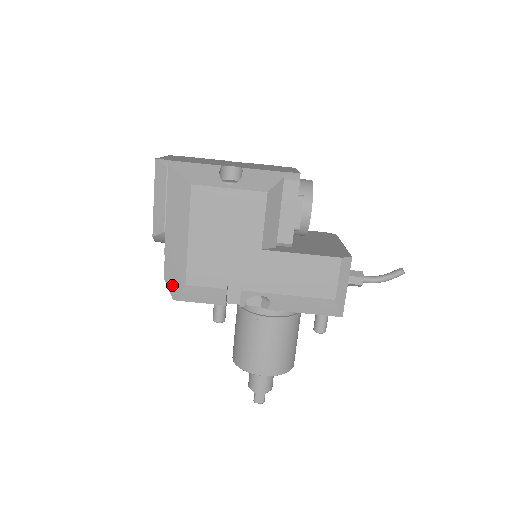
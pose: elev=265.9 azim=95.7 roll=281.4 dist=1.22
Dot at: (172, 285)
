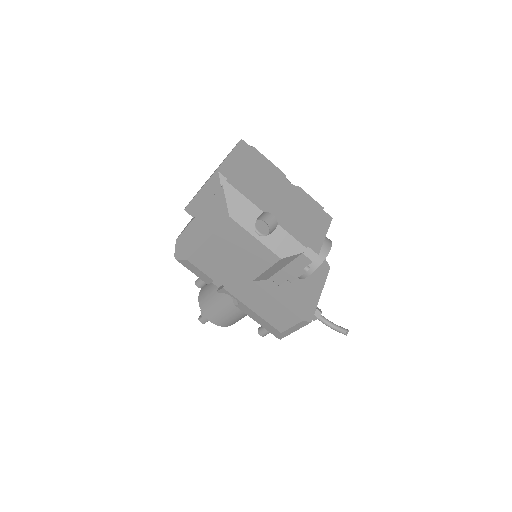
Dot at: (179, 250)
